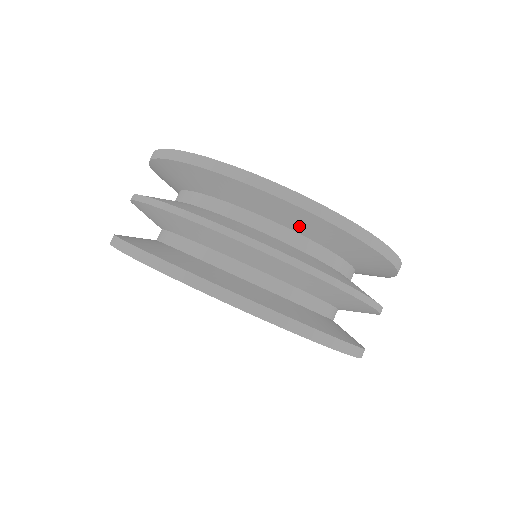
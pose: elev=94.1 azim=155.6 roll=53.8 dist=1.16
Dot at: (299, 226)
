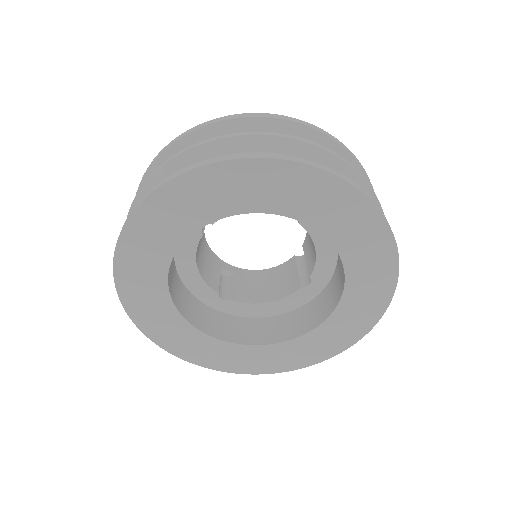
Dot at: occluded
